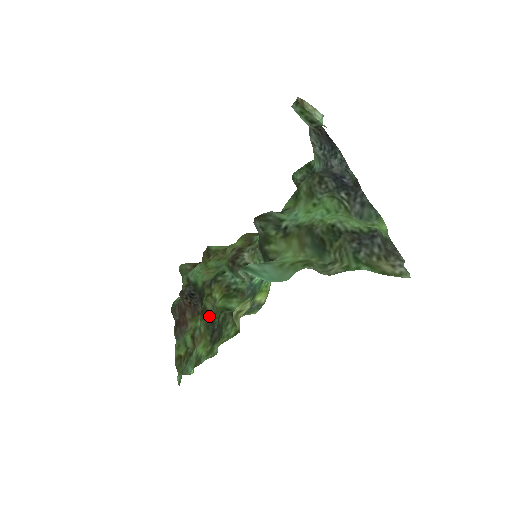
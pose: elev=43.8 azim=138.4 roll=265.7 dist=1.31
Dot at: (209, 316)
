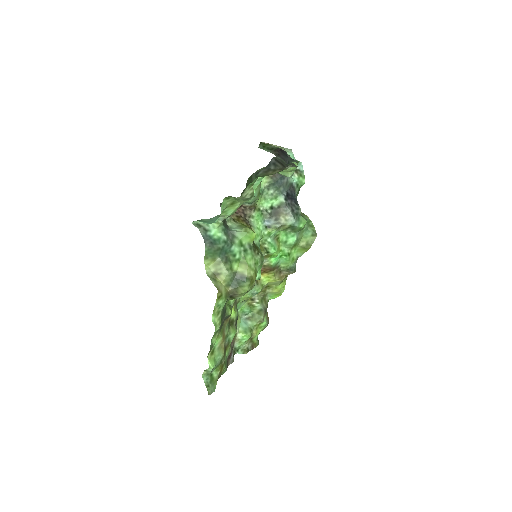
Dot at: (228, 317)
